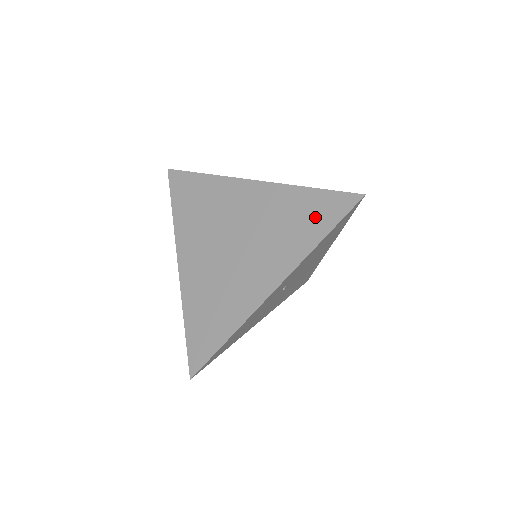
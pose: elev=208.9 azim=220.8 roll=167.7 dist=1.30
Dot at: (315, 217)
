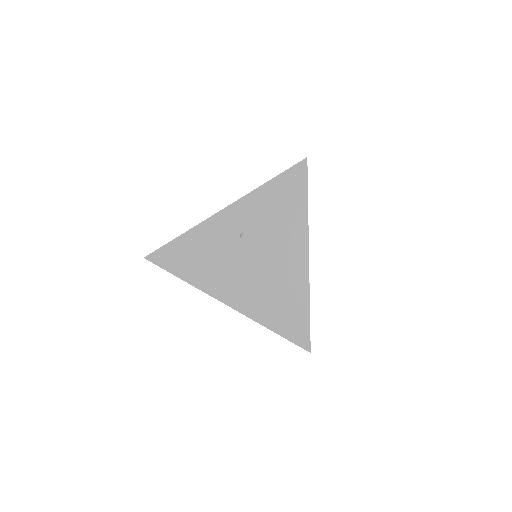
Dot at: occluded
